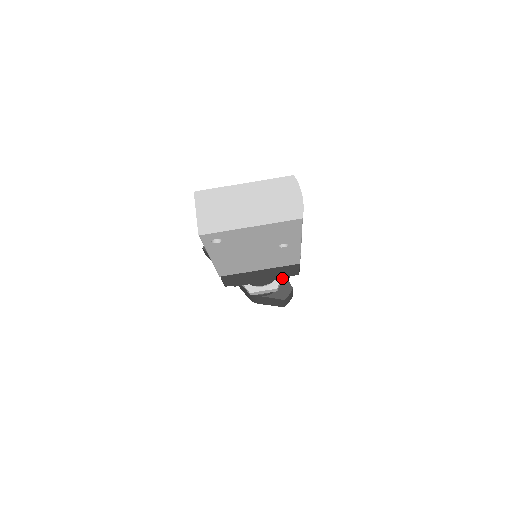
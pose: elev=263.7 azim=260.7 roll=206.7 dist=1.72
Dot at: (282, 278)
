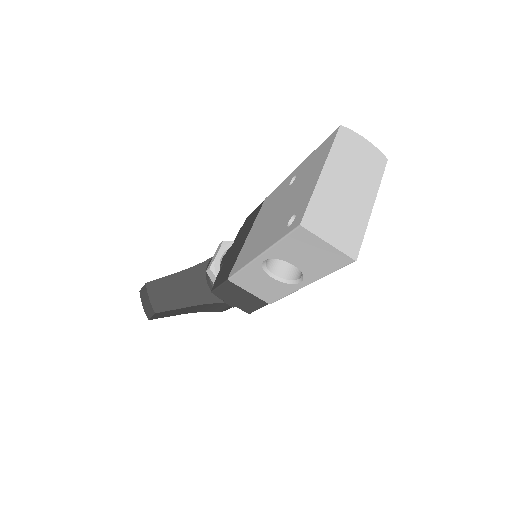
Dot at: occluded
